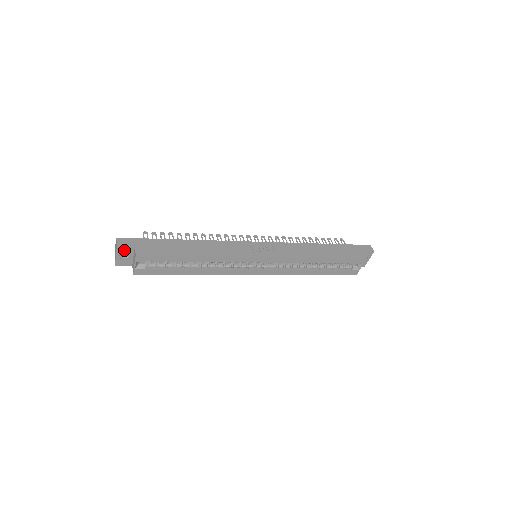
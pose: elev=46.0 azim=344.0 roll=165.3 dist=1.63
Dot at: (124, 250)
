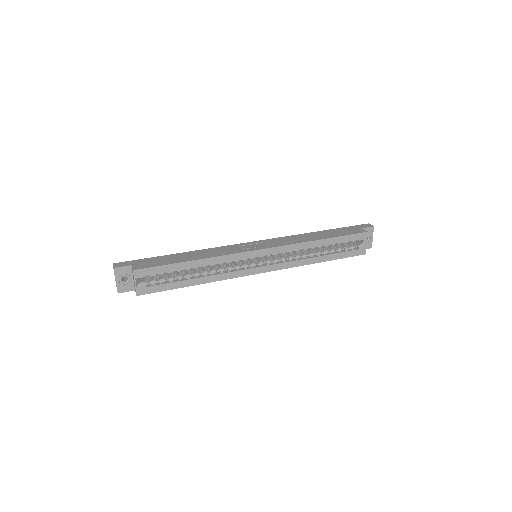
Dot at: (122, 272)
